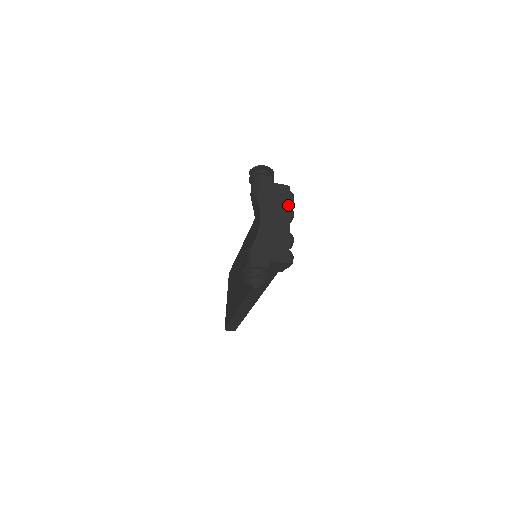
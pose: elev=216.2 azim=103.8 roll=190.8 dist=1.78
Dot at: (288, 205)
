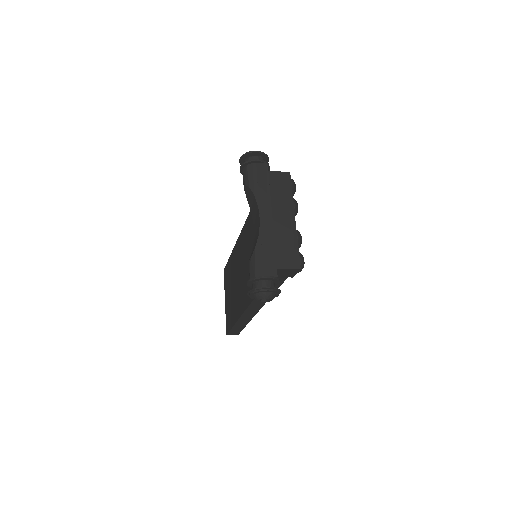
Dot at: (290, 196)
